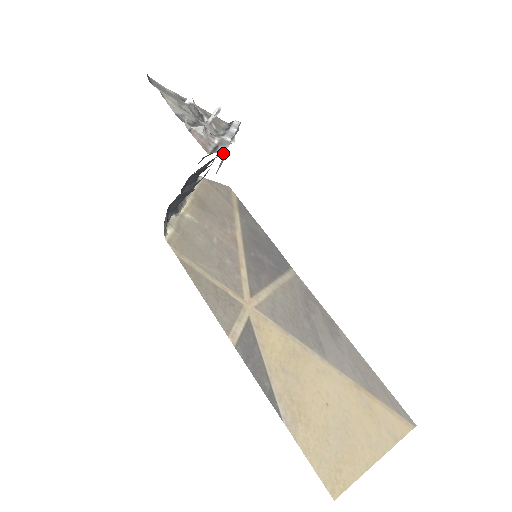
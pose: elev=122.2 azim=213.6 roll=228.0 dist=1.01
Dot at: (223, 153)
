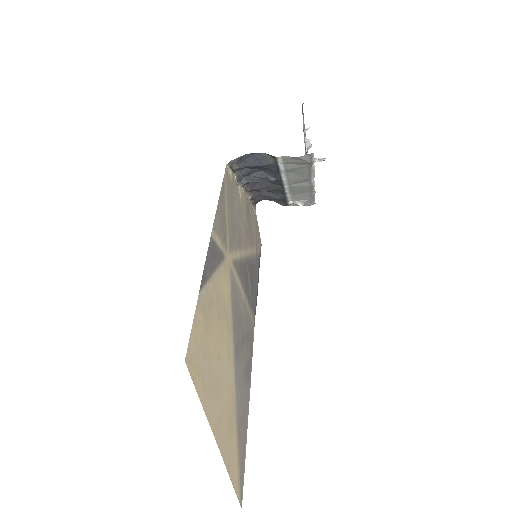
Dot at: occluded
